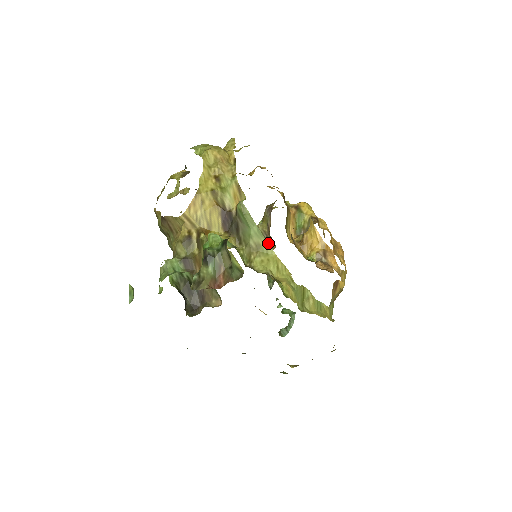
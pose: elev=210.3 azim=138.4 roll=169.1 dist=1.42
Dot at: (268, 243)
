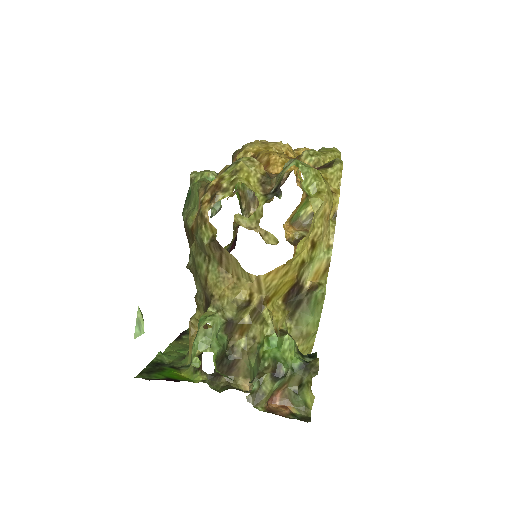
Dot at: occluded
